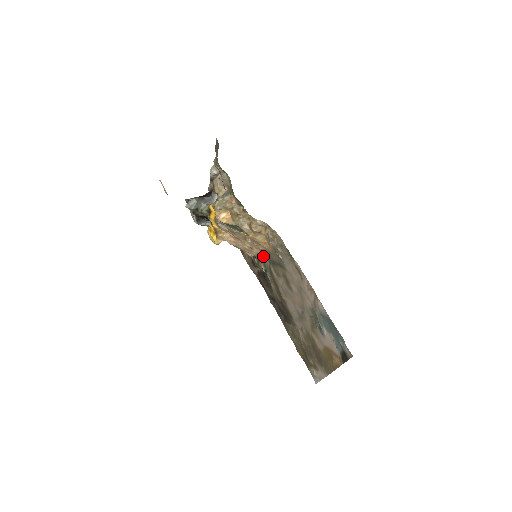
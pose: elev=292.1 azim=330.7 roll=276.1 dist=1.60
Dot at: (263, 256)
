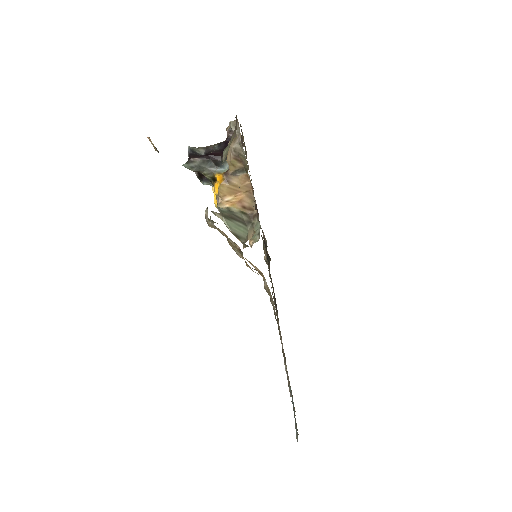
Dot at: occluded
